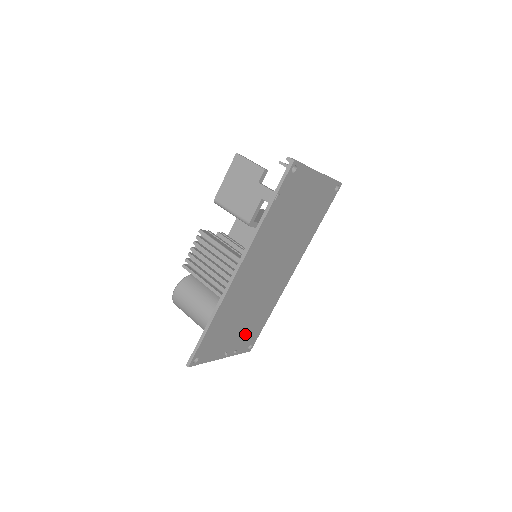
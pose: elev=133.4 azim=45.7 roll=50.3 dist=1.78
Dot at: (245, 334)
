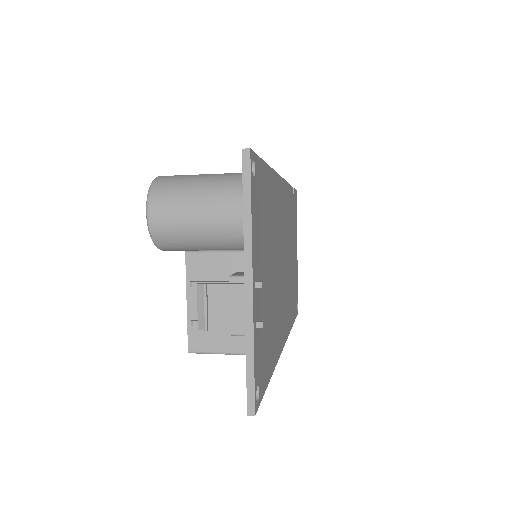
Dot at: (263, 322)
